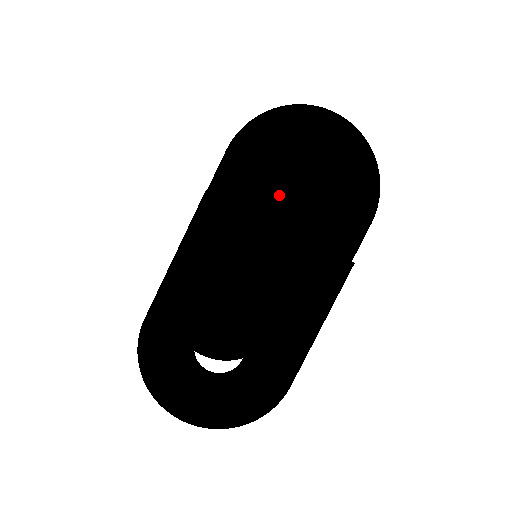
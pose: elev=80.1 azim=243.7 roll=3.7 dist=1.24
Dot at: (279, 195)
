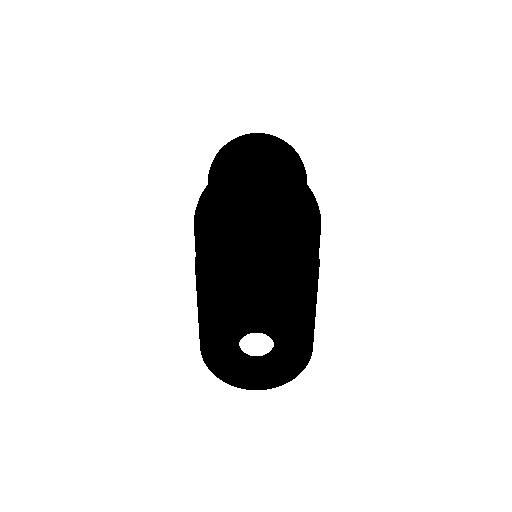
Dot at: (245, 242)
